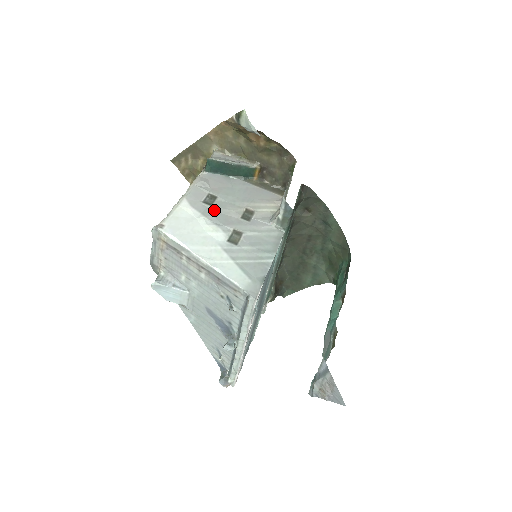
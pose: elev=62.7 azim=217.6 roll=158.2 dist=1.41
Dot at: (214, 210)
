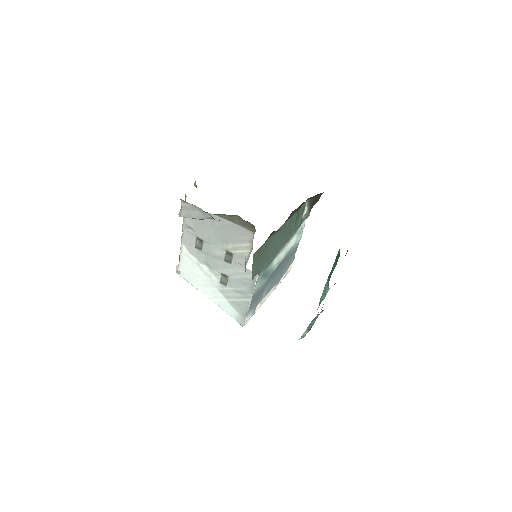
Dot at: (205, 255)
